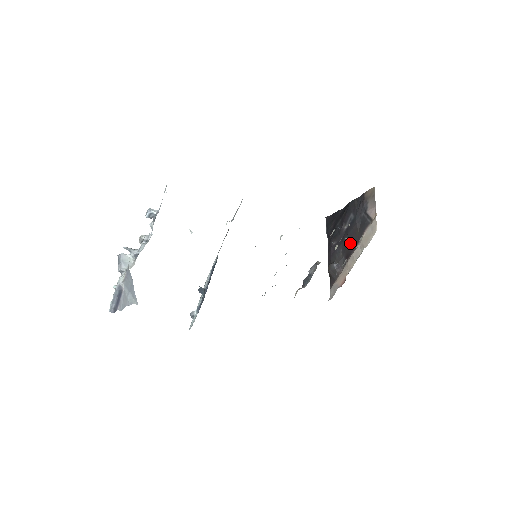
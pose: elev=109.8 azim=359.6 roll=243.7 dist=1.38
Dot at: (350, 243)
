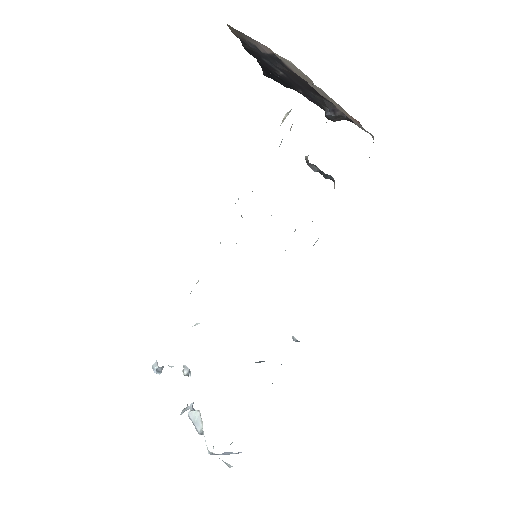
Dot at: (304, 85)
